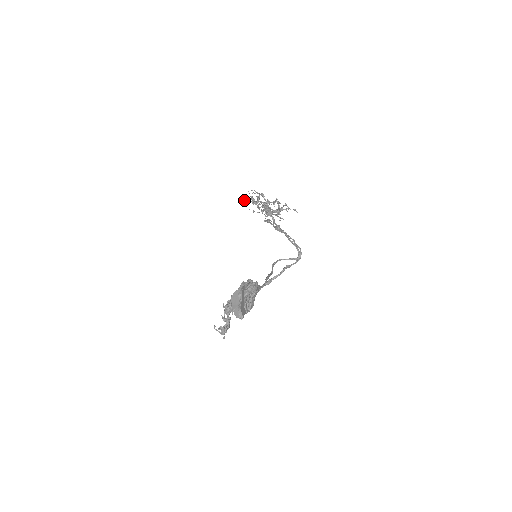
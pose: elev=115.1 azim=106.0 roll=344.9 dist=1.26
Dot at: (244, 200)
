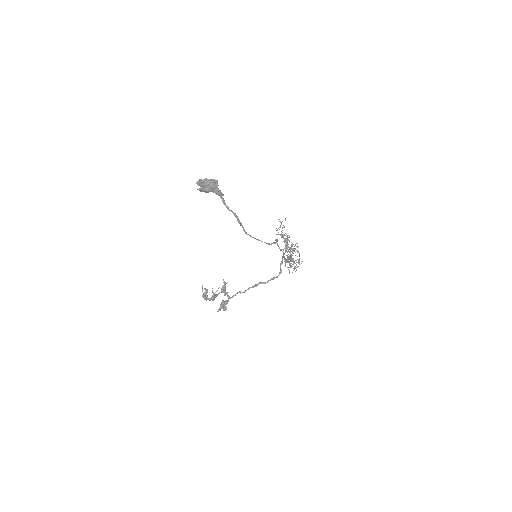
Dot at: occluded
